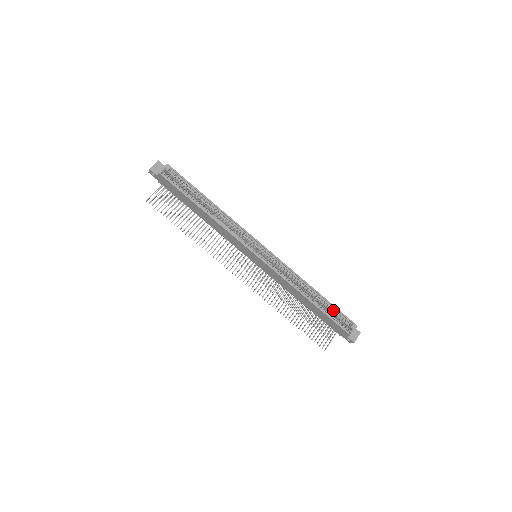
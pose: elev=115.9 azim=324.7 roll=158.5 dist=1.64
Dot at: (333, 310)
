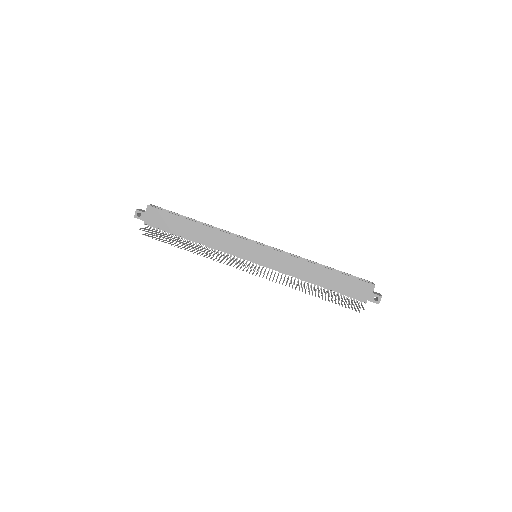
Dot at: occluded
